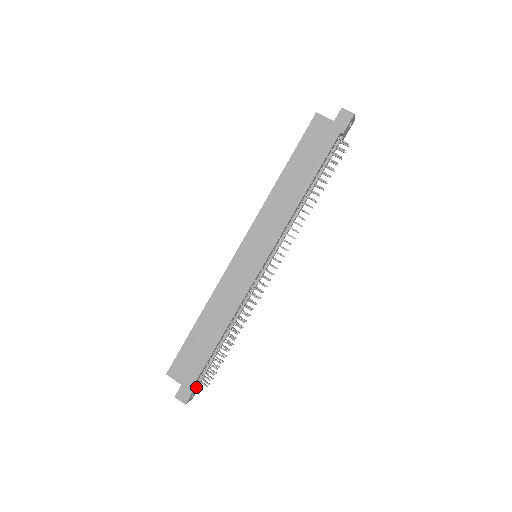
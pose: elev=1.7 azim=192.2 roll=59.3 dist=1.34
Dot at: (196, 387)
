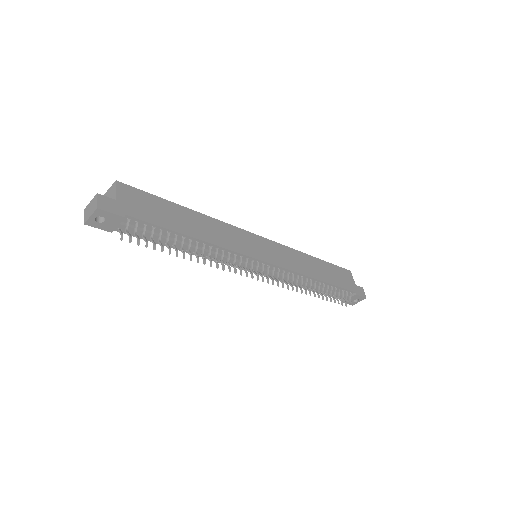
Dot at: (119, 220)
